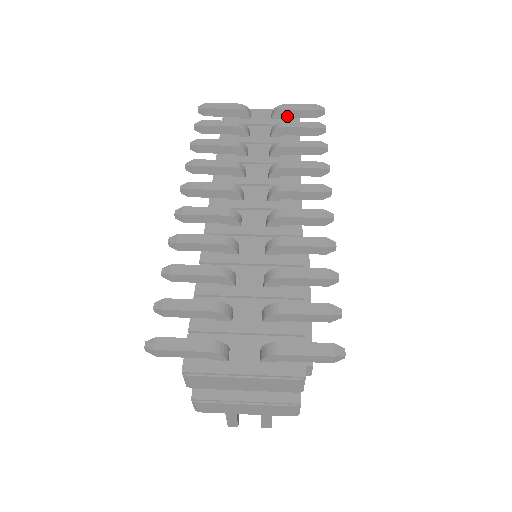
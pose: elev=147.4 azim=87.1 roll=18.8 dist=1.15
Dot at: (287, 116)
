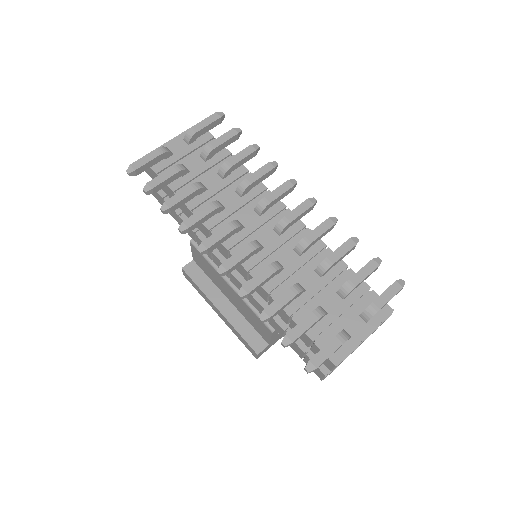
Dot at: (200, 135)
